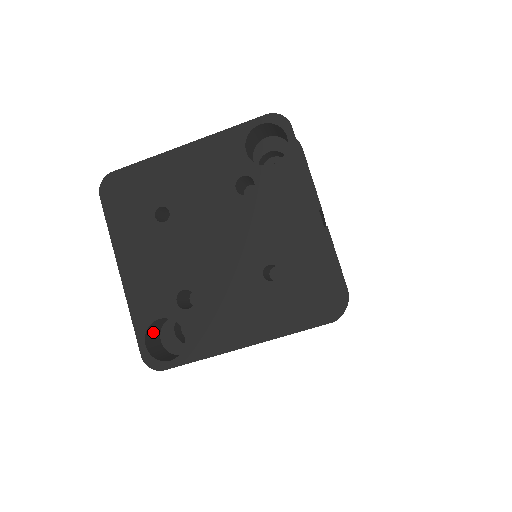
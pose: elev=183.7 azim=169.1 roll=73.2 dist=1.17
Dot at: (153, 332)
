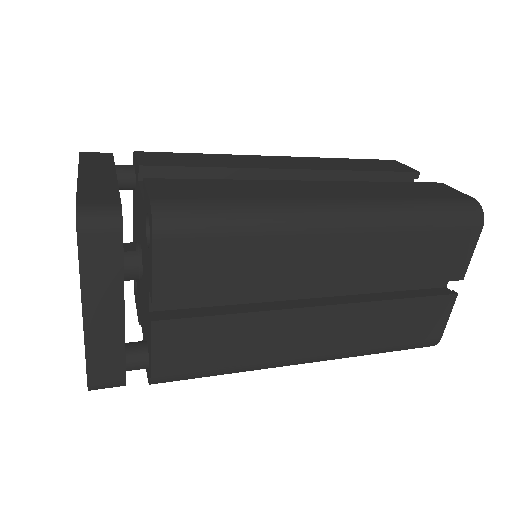
Dot at: occluded
